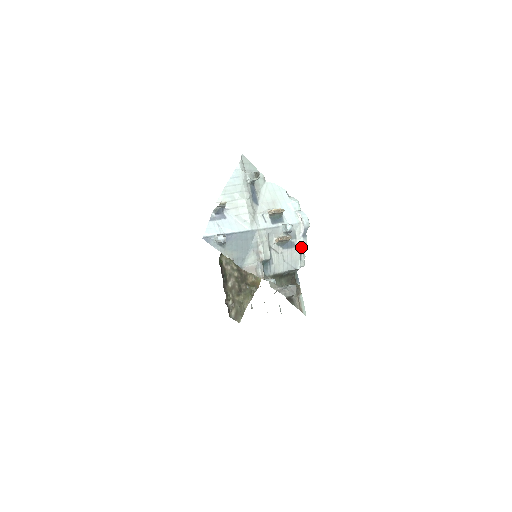
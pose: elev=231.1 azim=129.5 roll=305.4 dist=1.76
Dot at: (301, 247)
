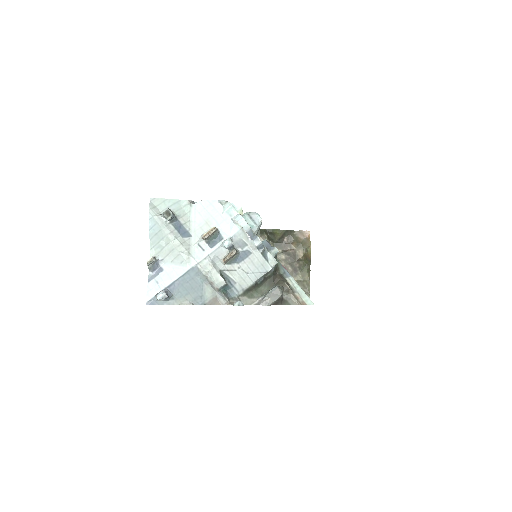
Dot at: (259, 249)
